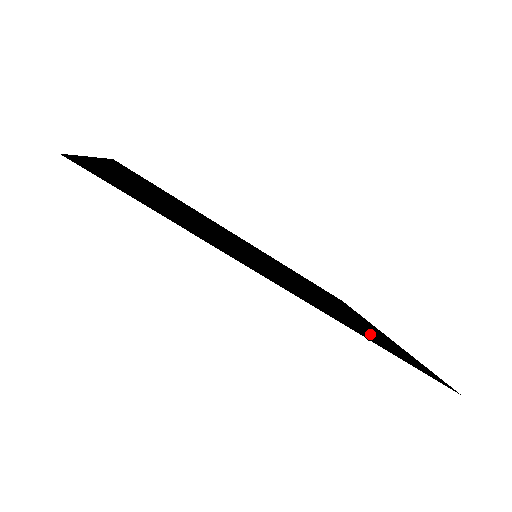
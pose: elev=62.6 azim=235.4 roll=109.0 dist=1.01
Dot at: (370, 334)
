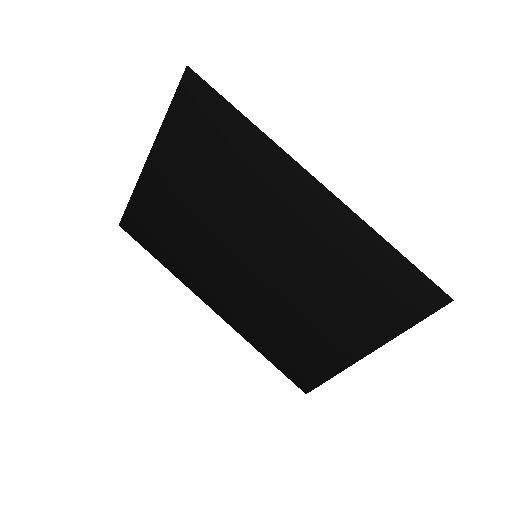
Dot at: (367, 274)
